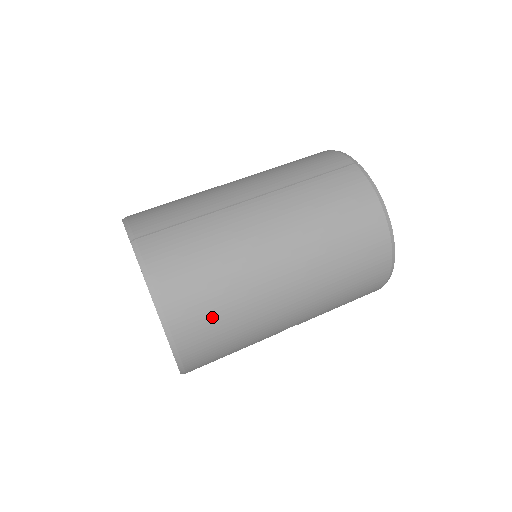
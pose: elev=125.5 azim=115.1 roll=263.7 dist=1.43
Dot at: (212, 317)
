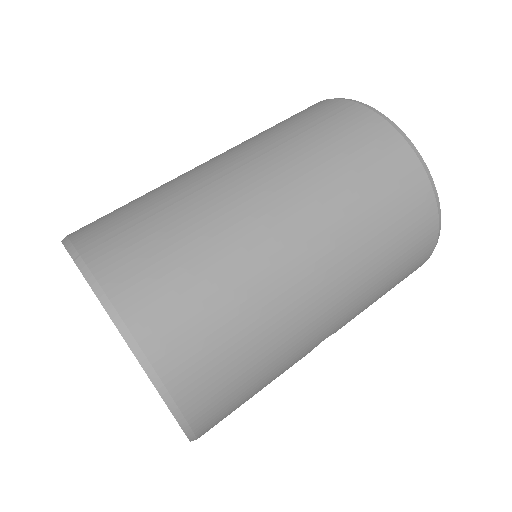
Dot at: (218, 343)
